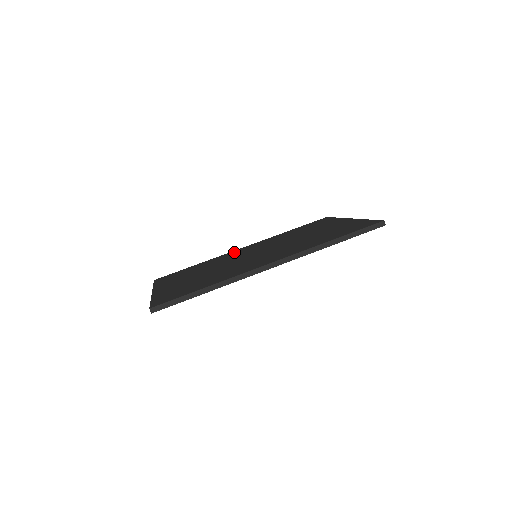
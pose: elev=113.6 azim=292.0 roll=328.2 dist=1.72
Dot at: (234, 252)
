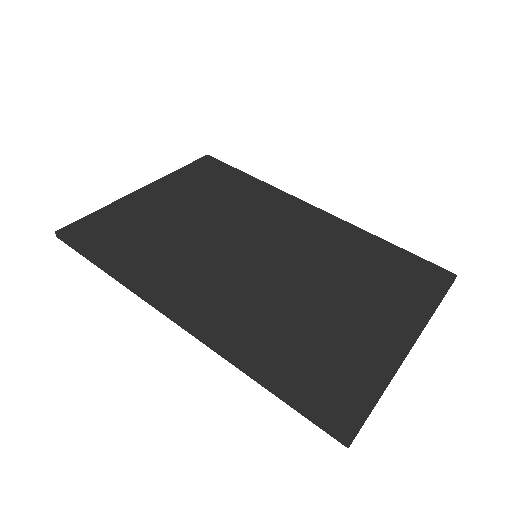
Dot at: (291, 206)
